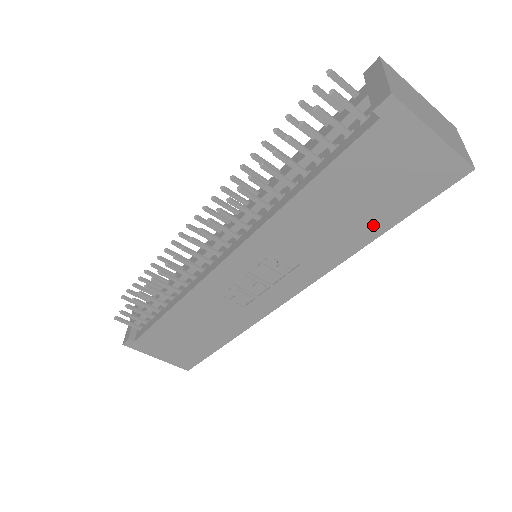
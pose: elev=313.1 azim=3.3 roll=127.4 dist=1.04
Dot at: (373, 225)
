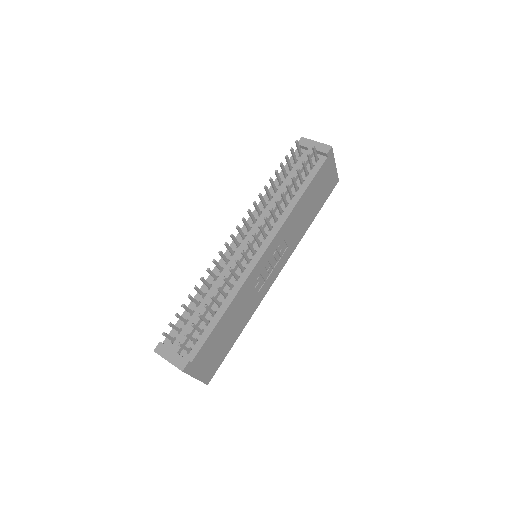
Dot at: (313, 214)
